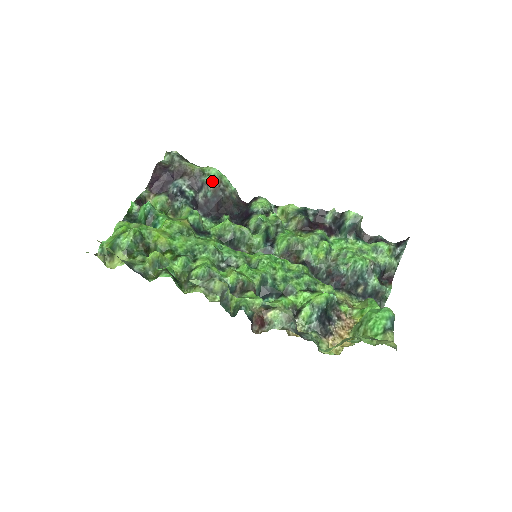
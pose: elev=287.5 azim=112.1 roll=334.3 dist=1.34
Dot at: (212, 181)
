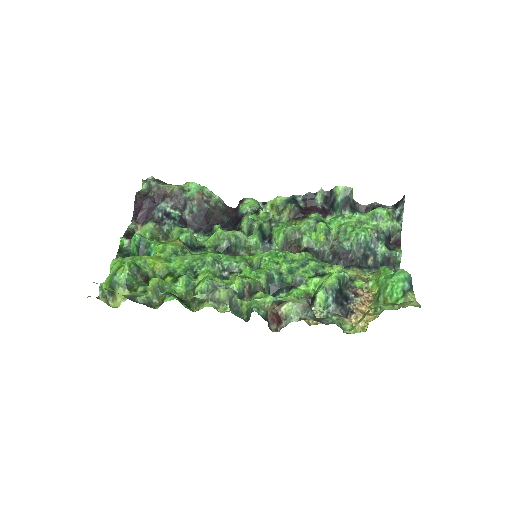
Dot at: (194, 196)
